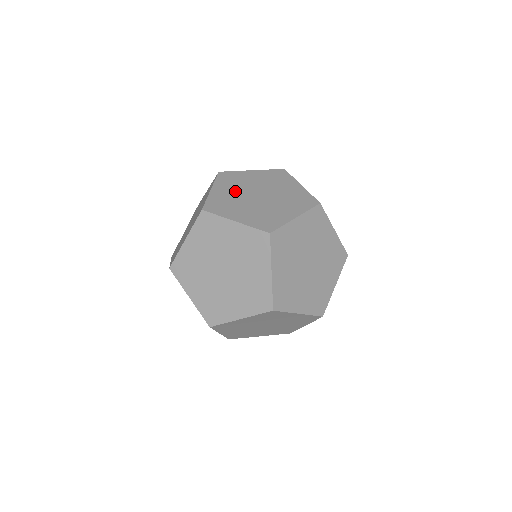
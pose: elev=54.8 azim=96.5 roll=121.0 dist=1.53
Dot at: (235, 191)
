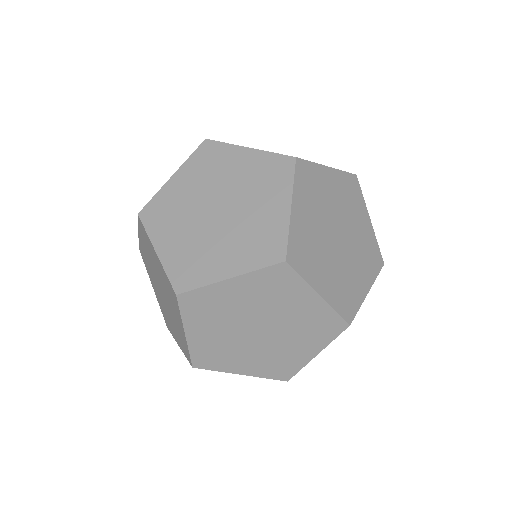
Dot at: (221, 330)
